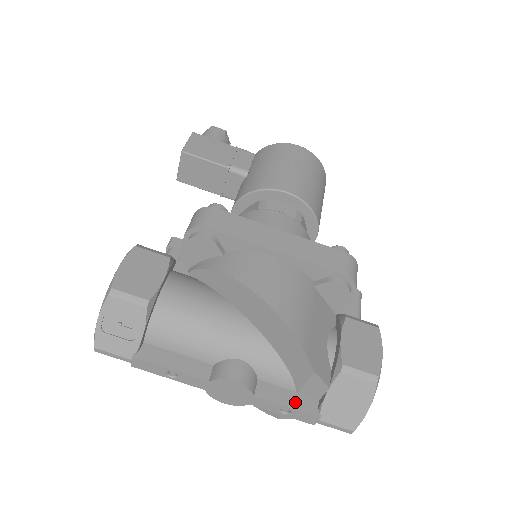
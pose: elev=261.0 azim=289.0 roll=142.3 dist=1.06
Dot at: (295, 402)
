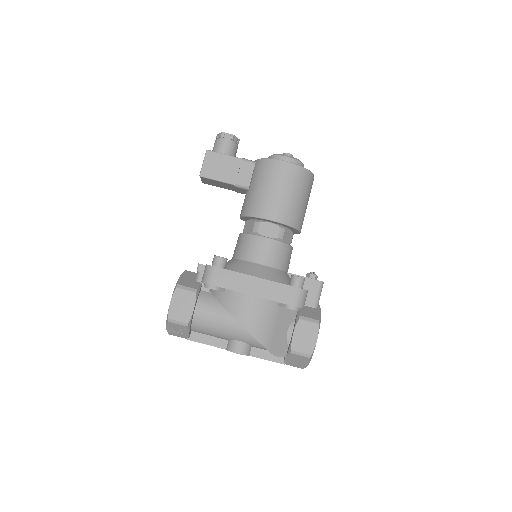
Dot at: (271, 357)
